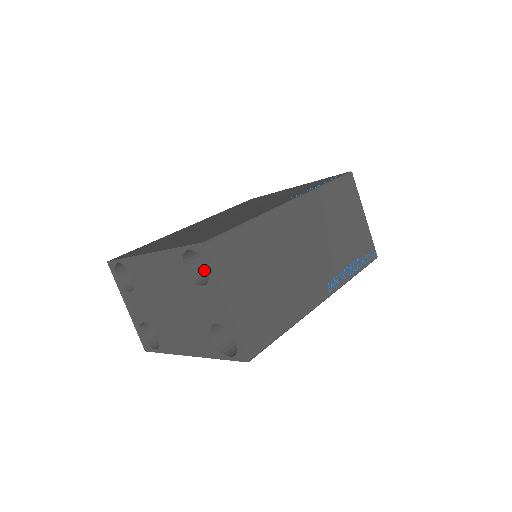
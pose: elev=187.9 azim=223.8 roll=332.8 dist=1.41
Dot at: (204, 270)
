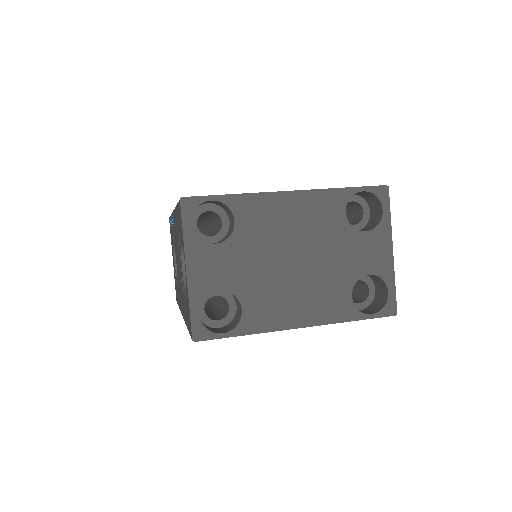
Dot at: occluded
